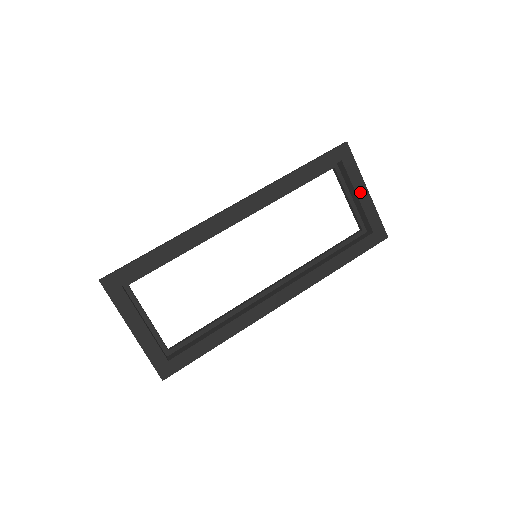
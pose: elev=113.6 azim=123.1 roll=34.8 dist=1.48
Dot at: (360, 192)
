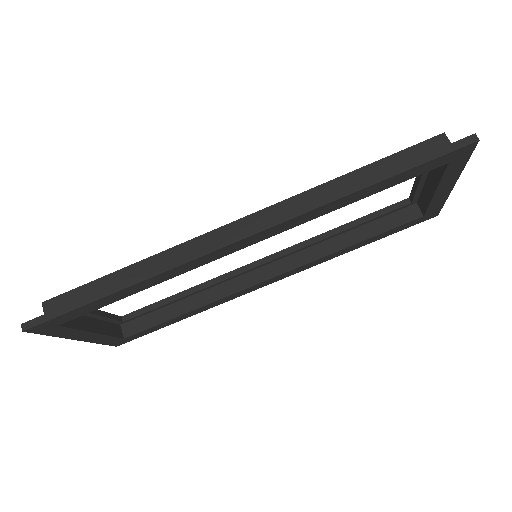
Dot at: (443, 188)
